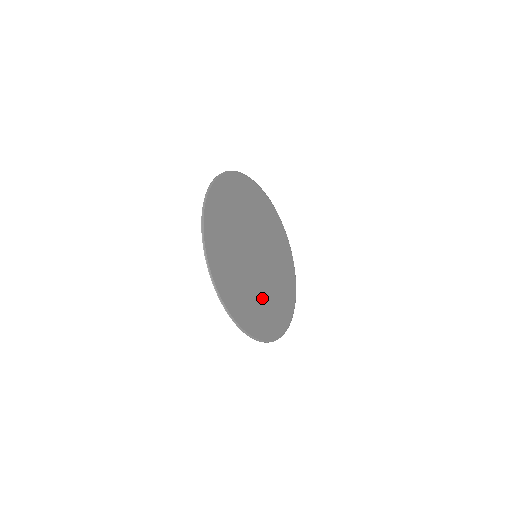
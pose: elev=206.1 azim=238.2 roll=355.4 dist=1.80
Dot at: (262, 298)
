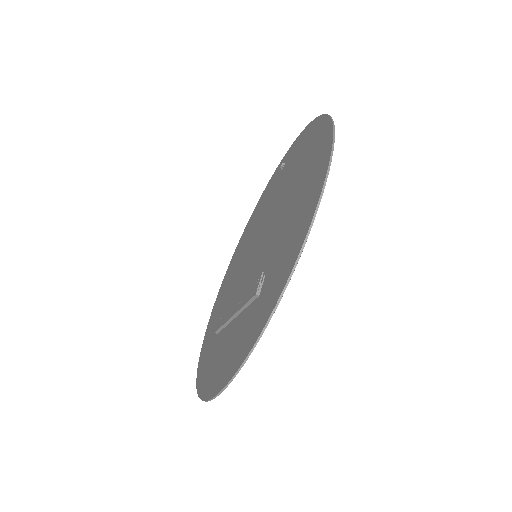
Dot at: occluded
